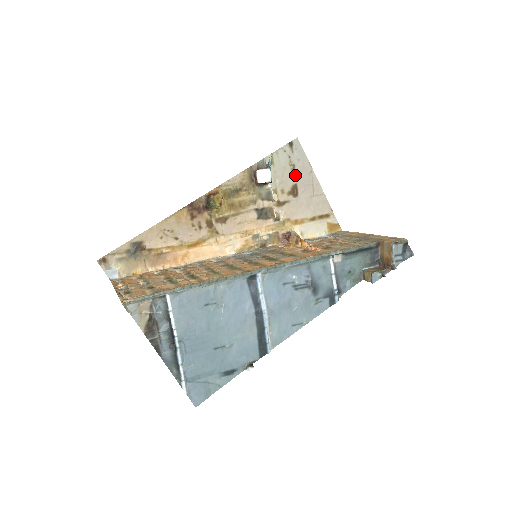
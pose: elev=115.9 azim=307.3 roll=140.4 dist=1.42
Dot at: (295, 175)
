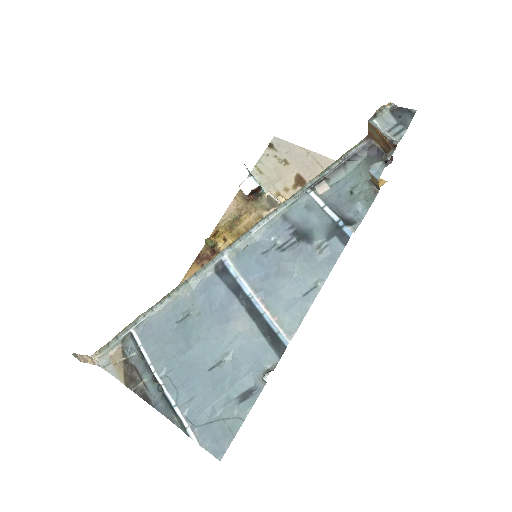
Dot at: (291, 167)
